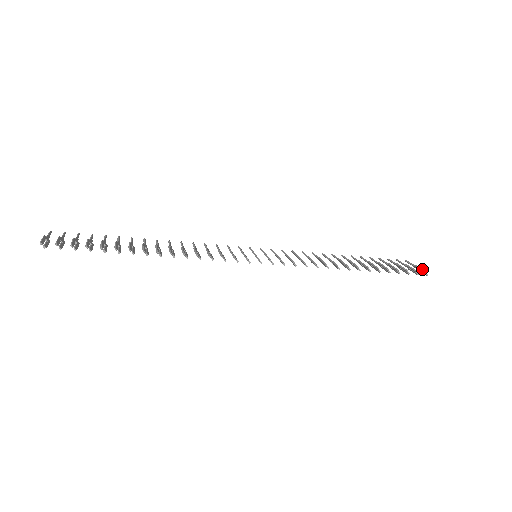
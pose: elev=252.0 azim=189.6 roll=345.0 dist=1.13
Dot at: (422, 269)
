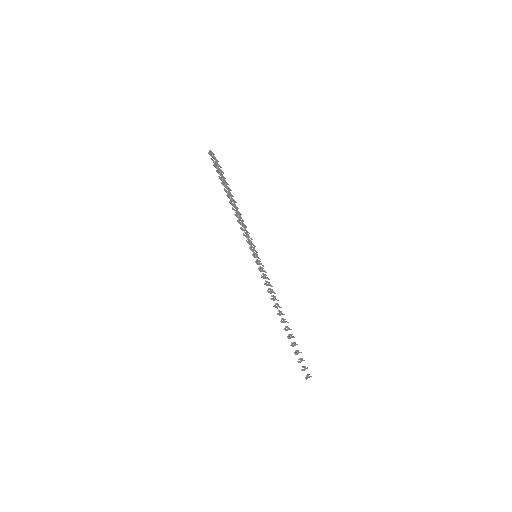
Dot at: (308, 374)
